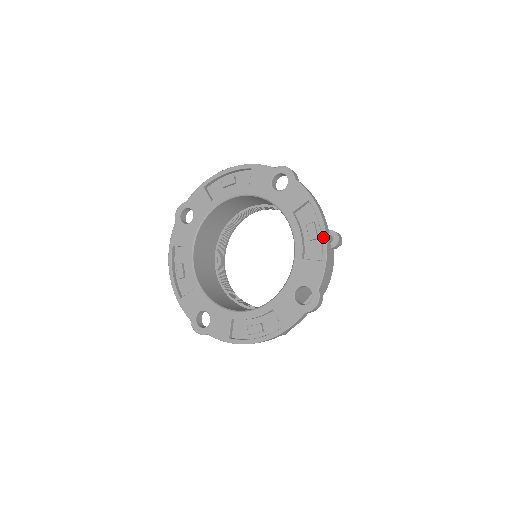
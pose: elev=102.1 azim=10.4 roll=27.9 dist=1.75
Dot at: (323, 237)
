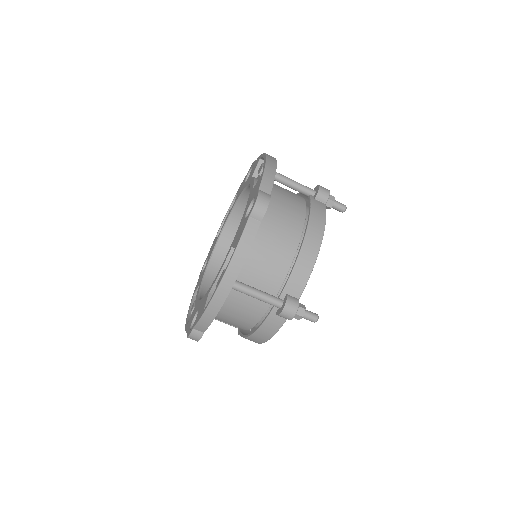
Dot at: (264, 160)
